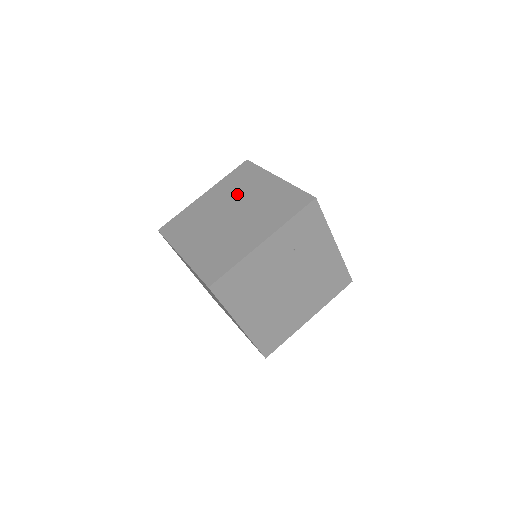
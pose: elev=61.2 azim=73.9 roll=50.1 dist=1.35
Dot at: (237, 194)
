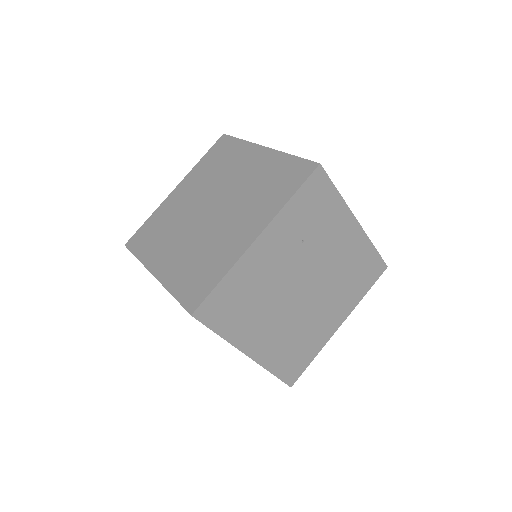
Dot at: (216, 180)
